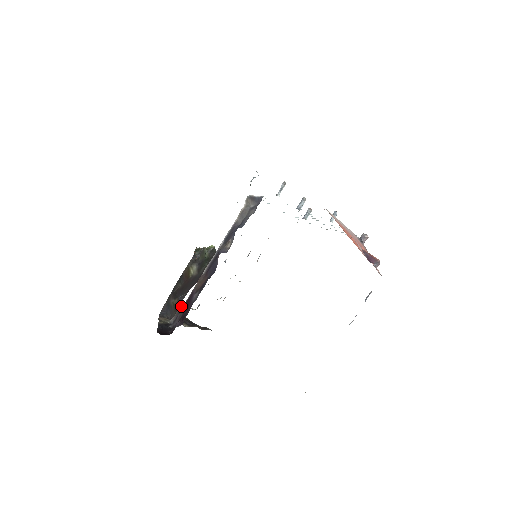
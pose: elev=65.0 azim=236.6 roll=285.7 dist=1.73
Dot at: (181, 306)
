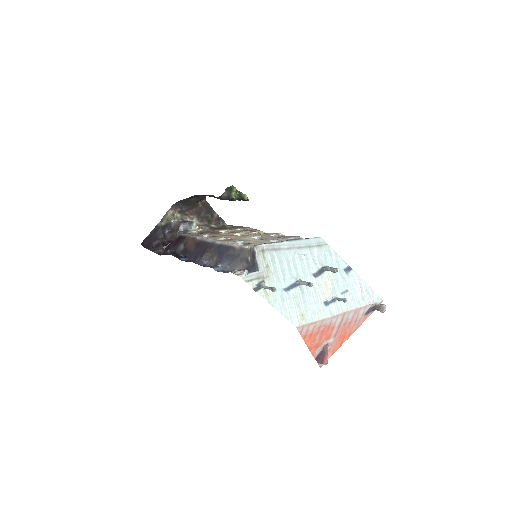
Dot at: (183, 225)
